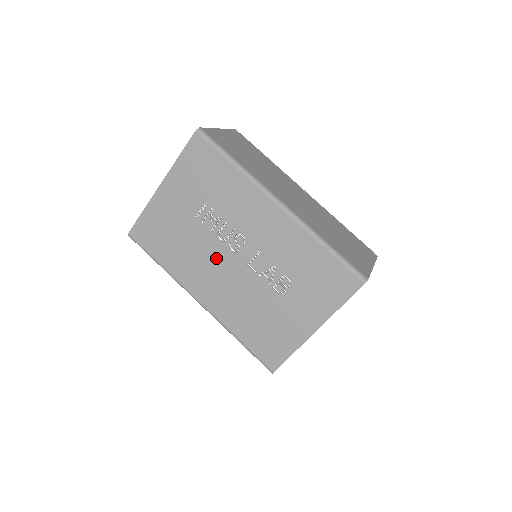
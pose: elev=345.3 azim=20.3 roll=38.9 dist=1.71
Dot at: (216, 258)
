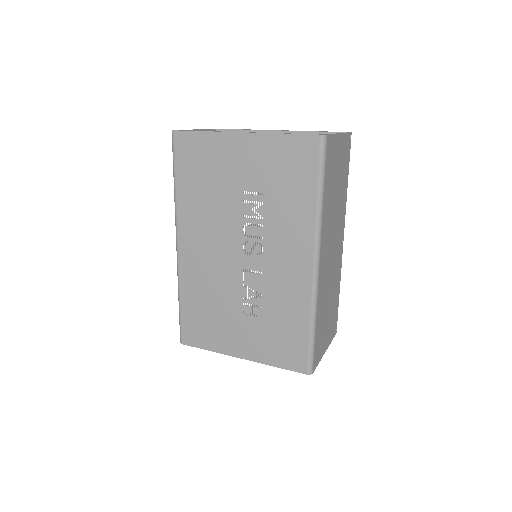
Dot at: (225, 237)
